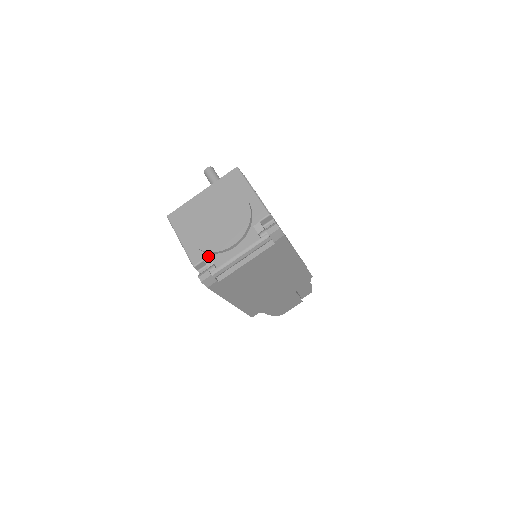
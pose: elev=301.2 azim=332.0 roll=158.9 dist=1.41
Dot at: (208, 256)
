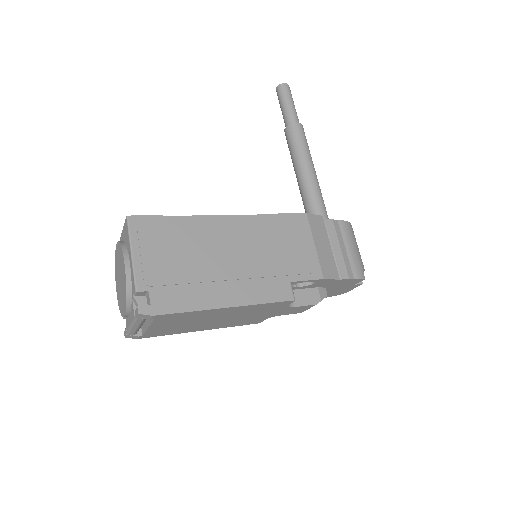
Dot at: occluded
